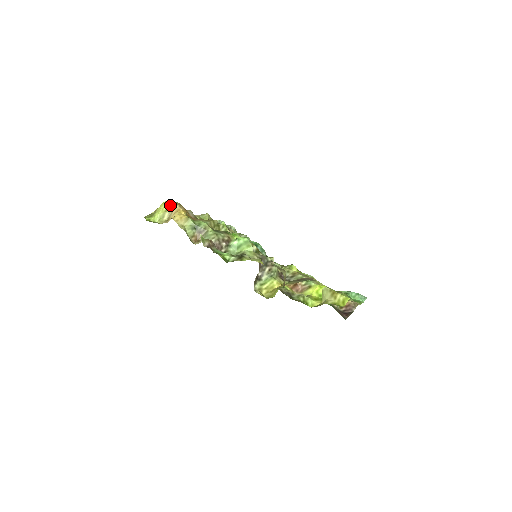
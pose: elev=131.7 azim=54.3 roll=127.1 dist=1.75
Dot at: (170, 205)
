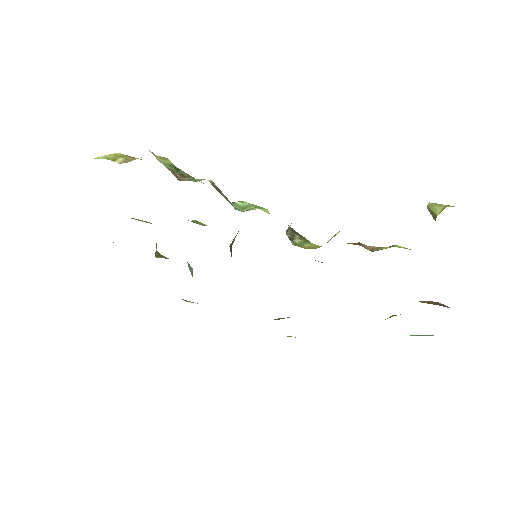
Dot at: occluded
